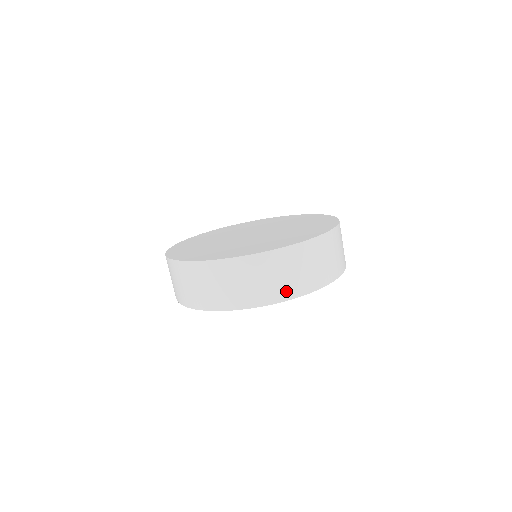
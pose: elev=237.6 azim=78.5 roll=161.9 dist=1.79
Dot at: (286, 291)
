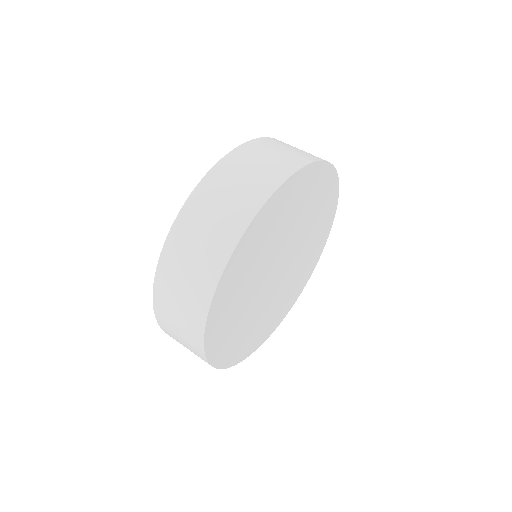
Dot at: (253, 198)
